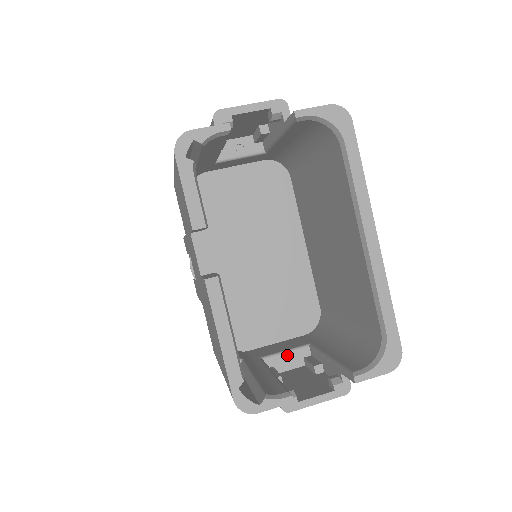
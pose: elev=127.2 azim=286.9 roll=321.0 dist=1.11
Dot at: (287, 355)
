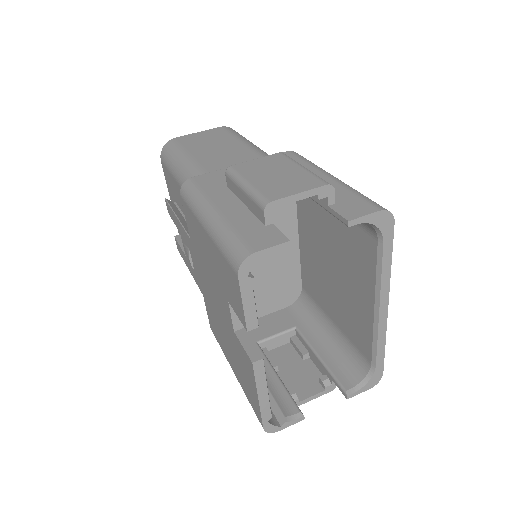
Dot at: (277, 338)
